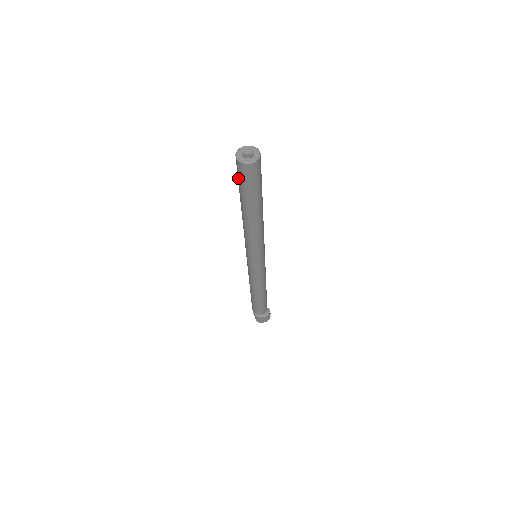
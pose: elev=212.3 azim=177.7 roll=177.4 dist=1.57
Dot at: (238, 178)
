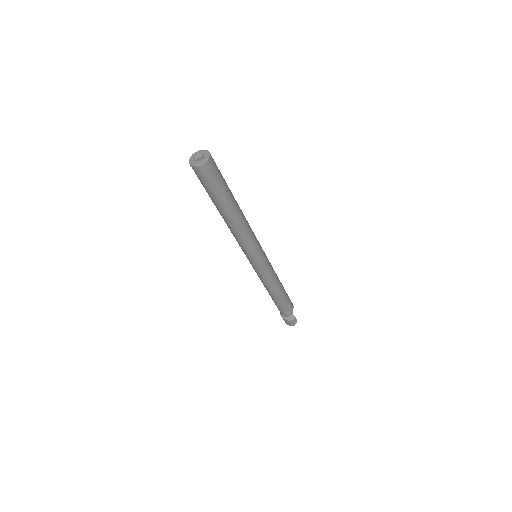
Dot at: occluded
